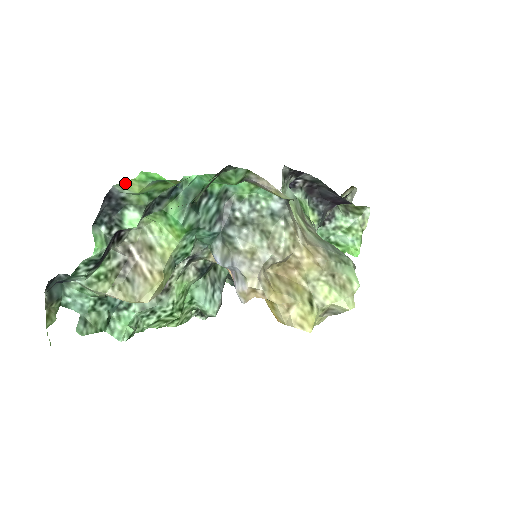
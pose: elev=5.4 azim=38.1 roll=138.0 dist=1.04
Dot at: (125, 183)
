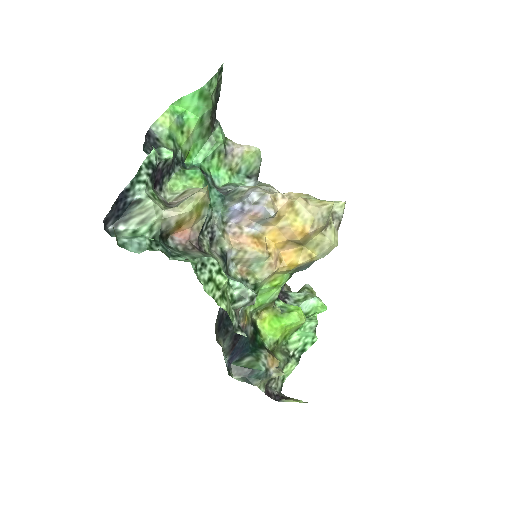
Dot at: (160, 119)
